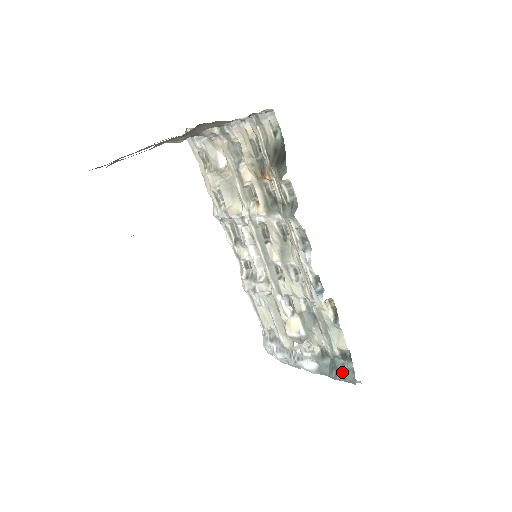
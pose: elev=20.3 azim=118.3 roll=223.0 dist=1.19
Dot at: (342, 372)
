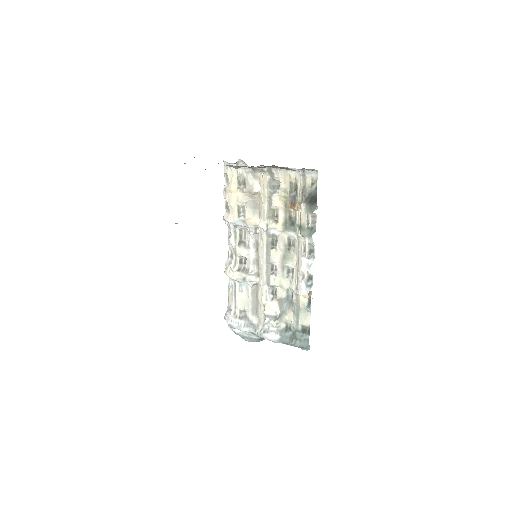
Dot at: (299, 341)
